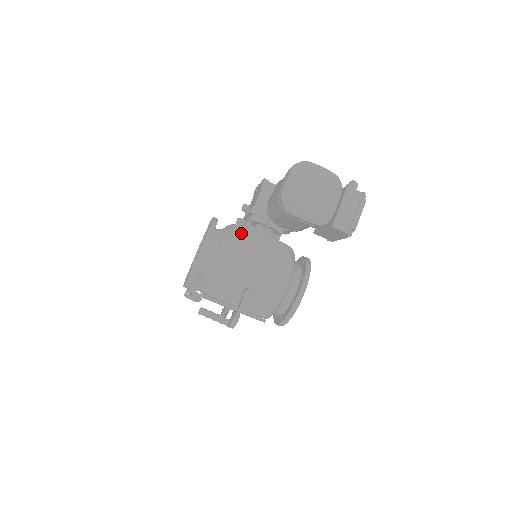
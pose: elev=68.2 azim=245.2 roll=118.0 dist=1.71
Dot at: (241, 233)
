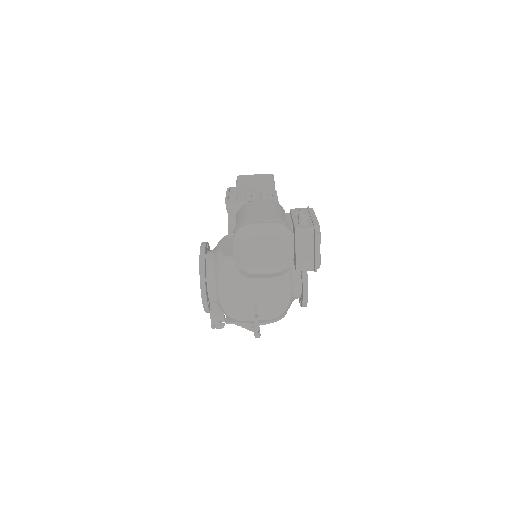
Dot at: (227, 268)
